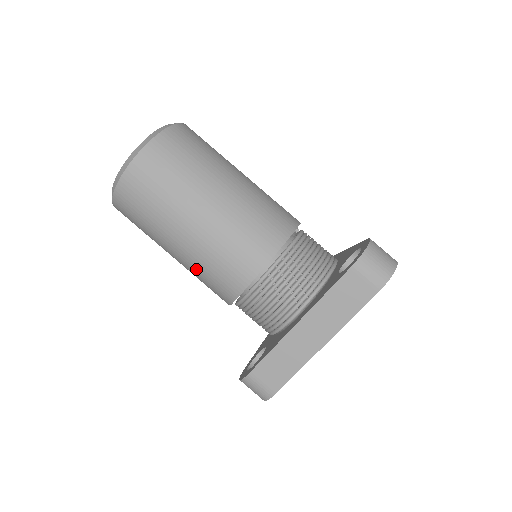
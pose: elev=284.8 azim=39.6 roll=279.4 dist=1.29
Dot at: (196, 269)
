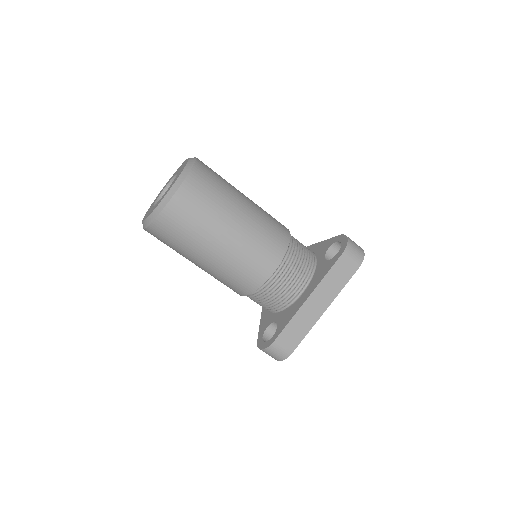
Dot at: (225, 271)
